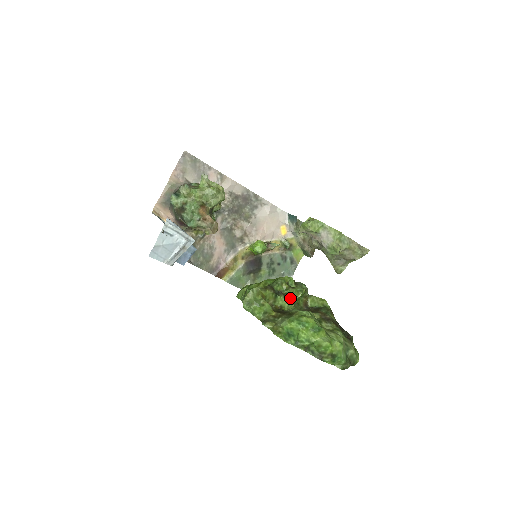
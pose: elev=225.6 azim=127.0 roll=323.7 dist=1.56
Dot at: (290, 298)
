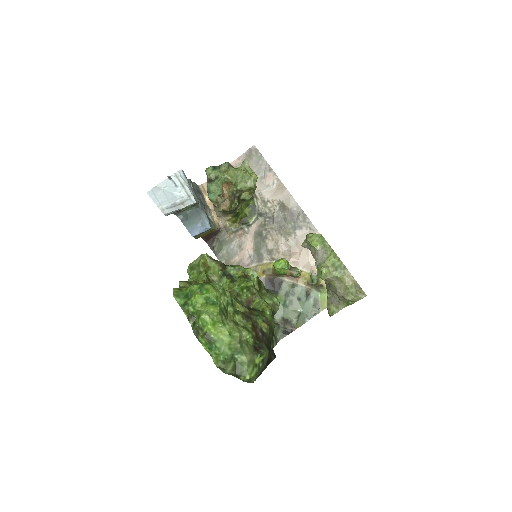
Dot at: (233, 283)
